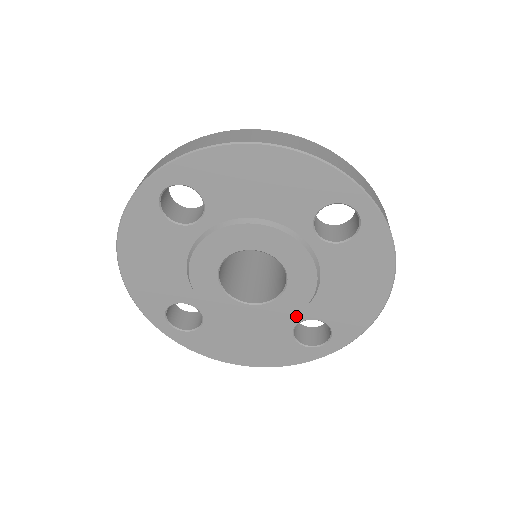
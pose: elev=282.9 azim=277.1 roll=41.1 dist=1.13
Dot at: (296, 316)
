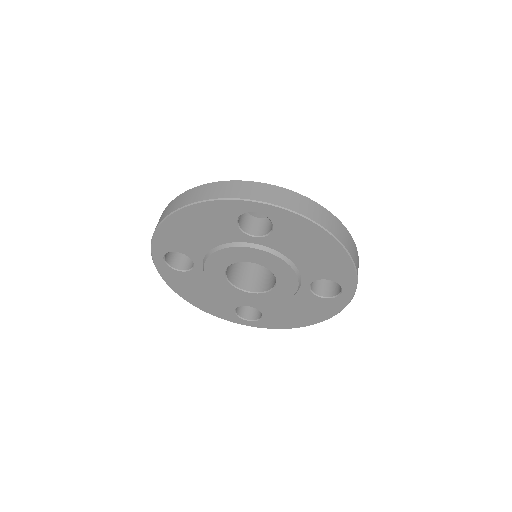
Dot at: occluded
